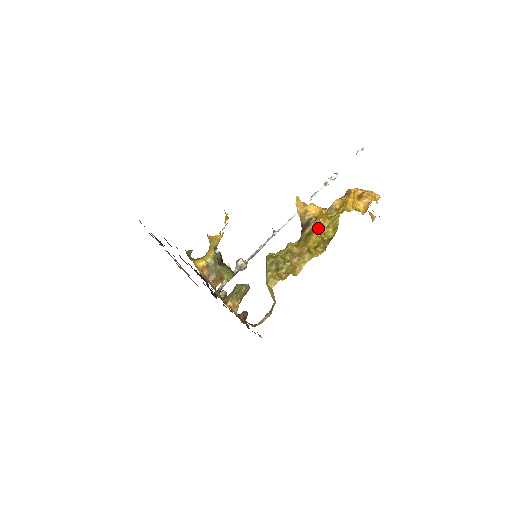
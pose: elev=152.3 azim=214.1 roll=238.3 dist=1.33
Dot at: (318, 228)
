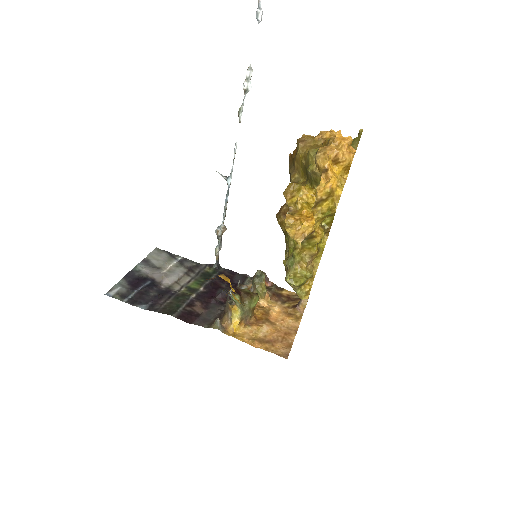
Dot at: (315, 226)
